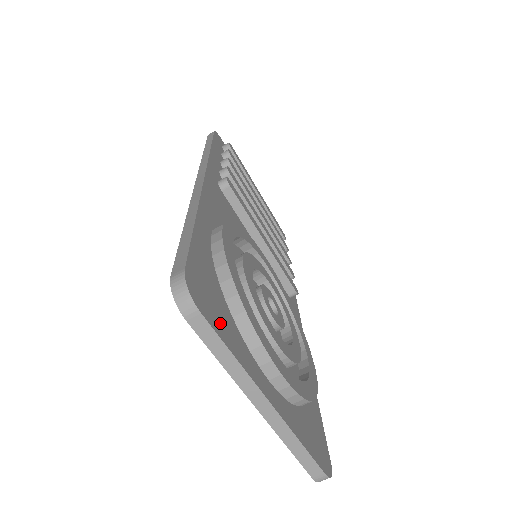
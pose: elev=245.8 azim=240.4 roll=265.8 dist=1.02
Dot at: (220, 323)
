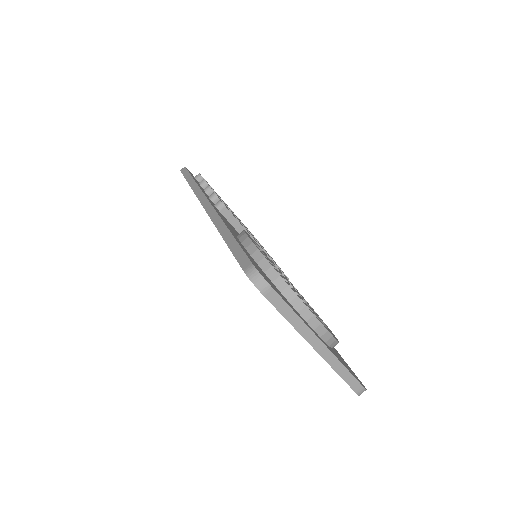
Dot at: (280, 295)
